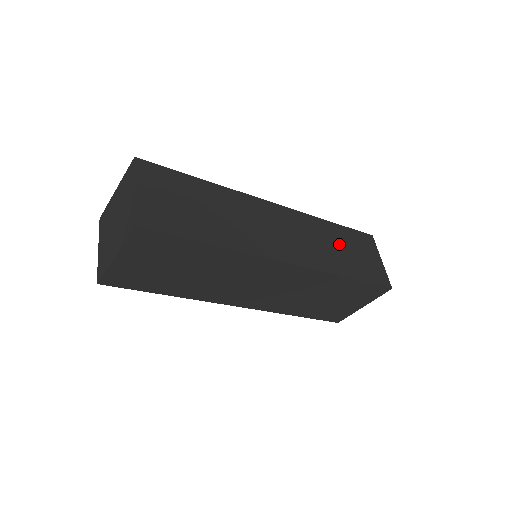
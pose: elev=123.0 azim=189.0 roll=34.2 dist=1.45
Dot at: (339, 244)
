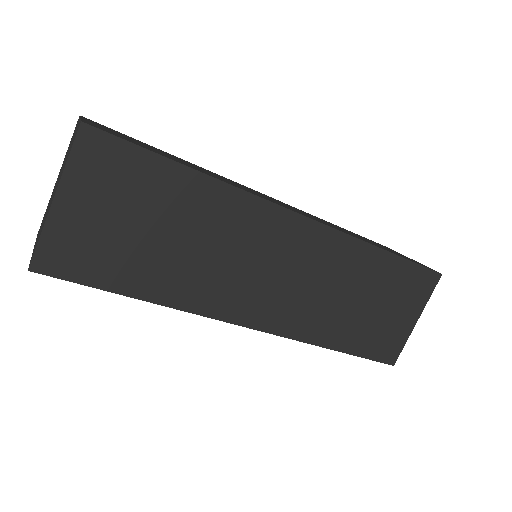
Dot at: (354, 234)
